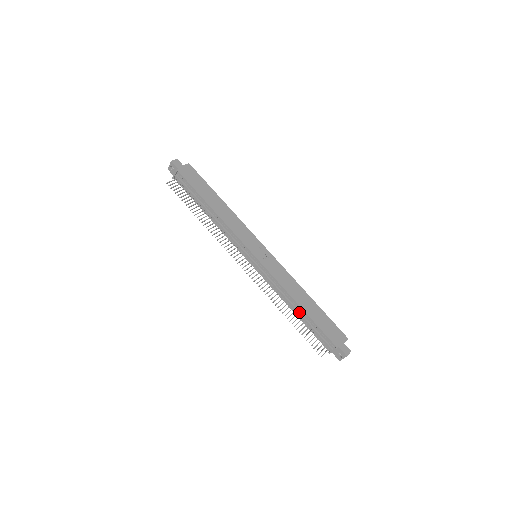
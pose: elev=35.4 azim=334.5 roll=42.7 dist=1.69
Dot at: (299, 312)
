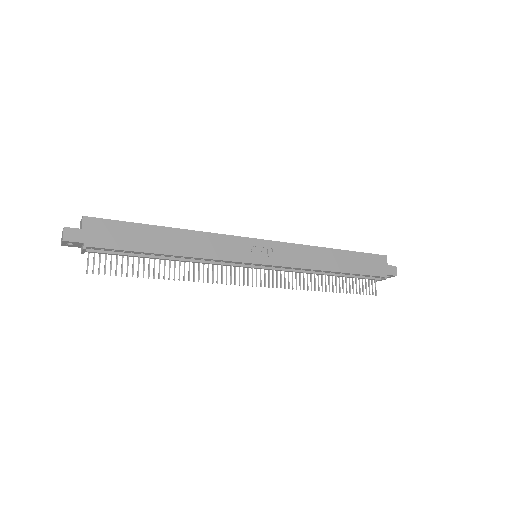
Dot at: (335, 275)
